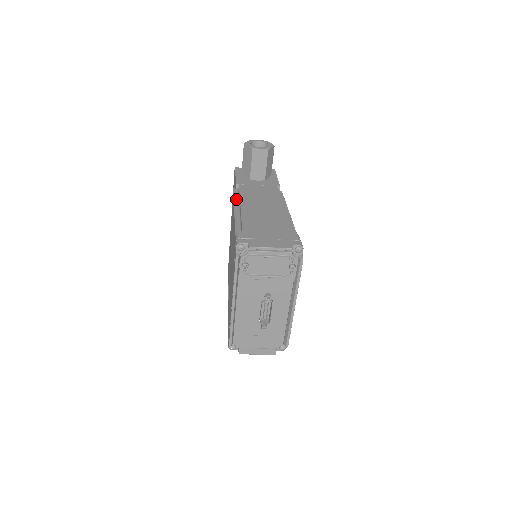
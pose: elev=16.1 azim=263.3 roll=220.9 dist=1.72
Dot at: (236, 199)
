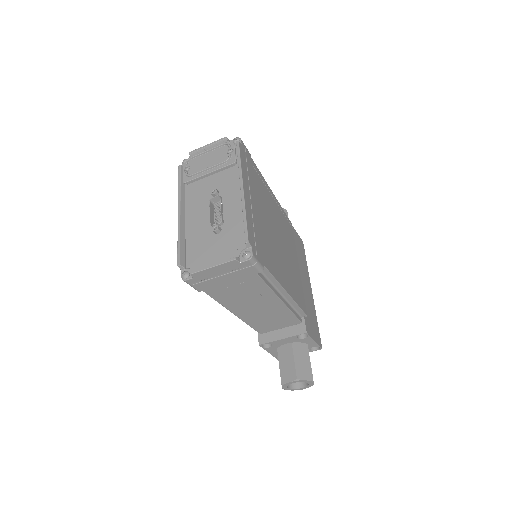
Dot at: occluded
